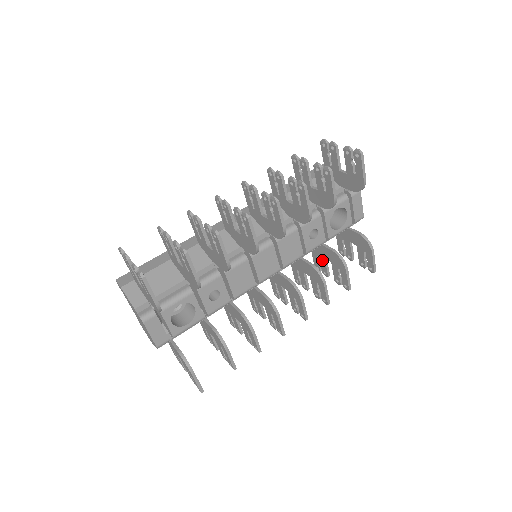
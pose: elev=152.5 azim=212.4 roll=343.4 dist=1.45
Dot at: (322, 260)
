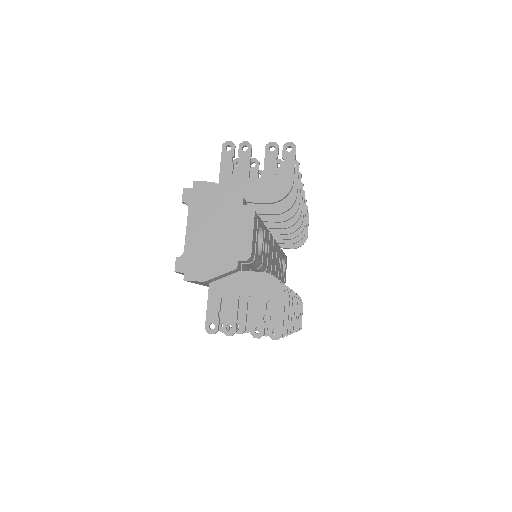
Dot at: occluded
